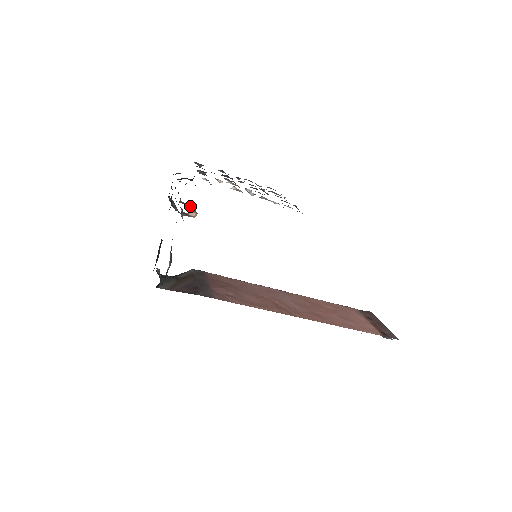
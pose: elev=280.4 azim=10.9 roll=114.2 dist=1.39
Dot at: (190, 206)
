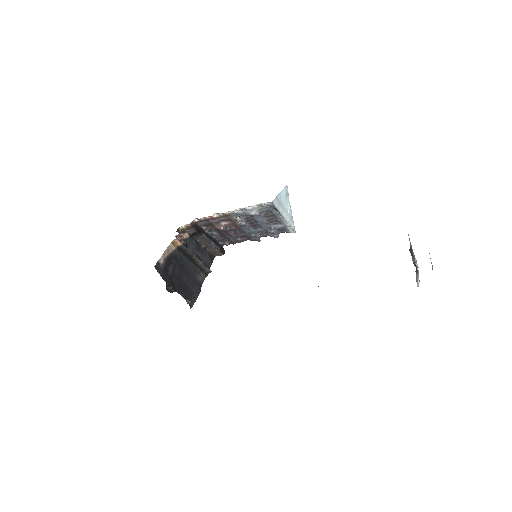
Dot at: (183, 231)
